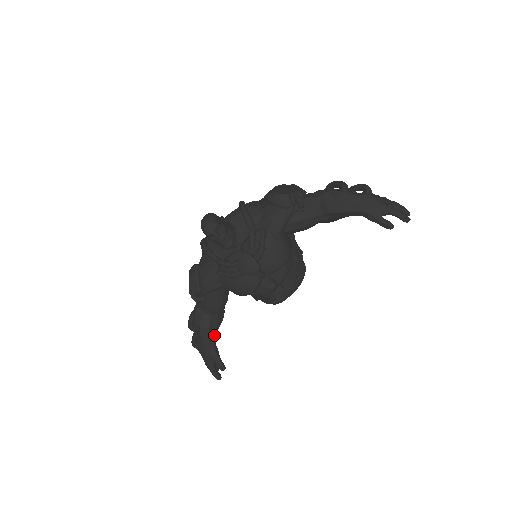
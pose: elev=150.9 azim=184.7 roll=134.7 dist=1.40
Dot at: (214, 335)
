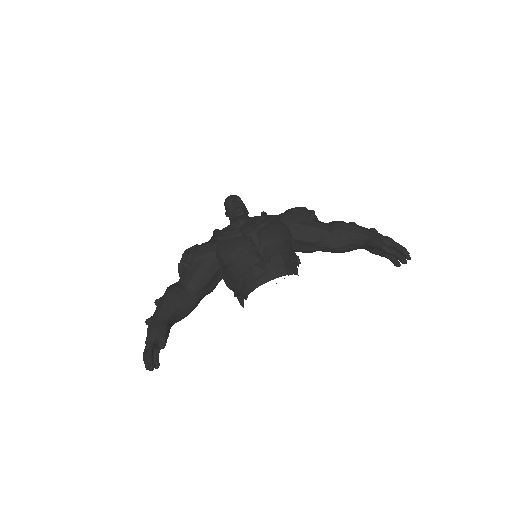
Dot at: (176, 310)
